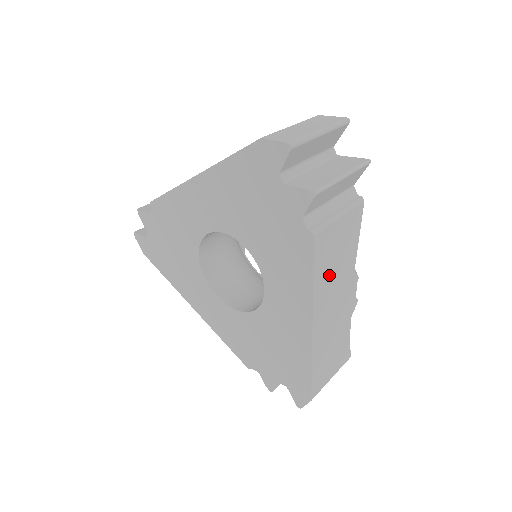
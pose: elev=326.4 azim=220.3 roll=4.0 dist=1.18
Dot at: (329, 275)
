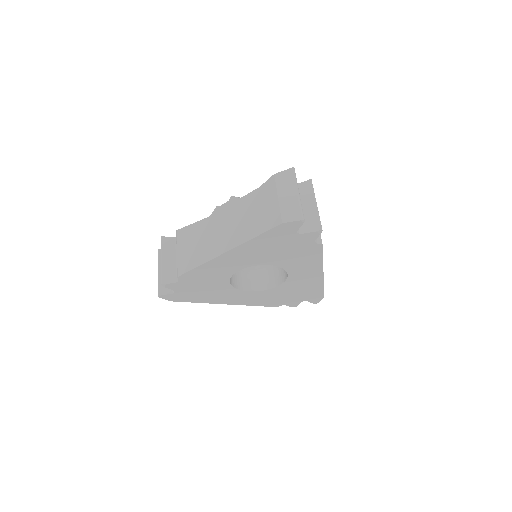
Dot at: occluded
